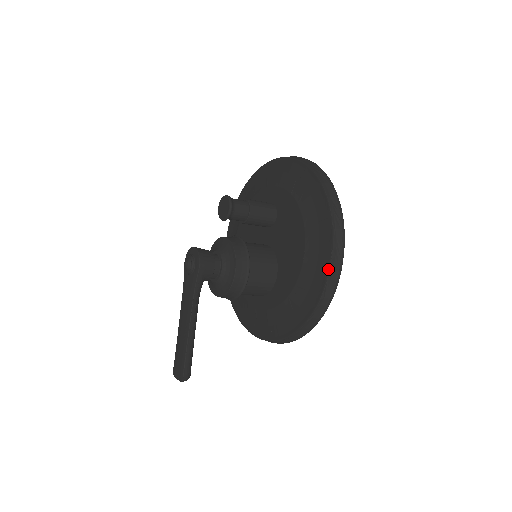
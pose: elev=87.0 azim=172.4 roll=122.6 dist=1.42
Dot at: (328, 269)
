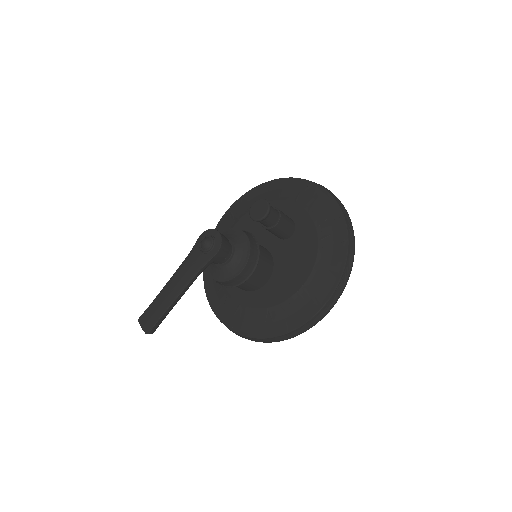
Dot at: (316, 312)
